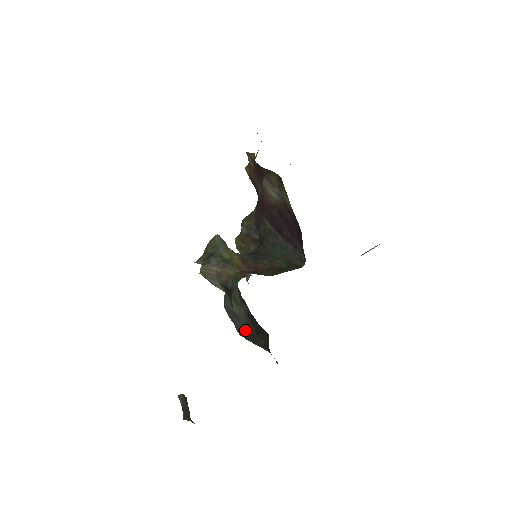
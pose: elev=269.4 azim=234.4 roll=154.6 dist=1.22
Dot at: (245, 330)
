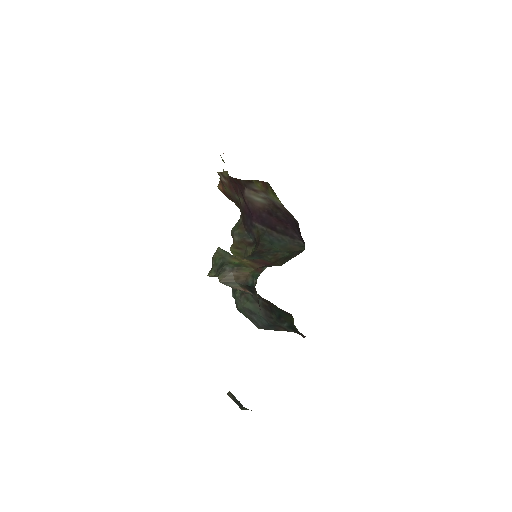
Dot at: (265, 321)
